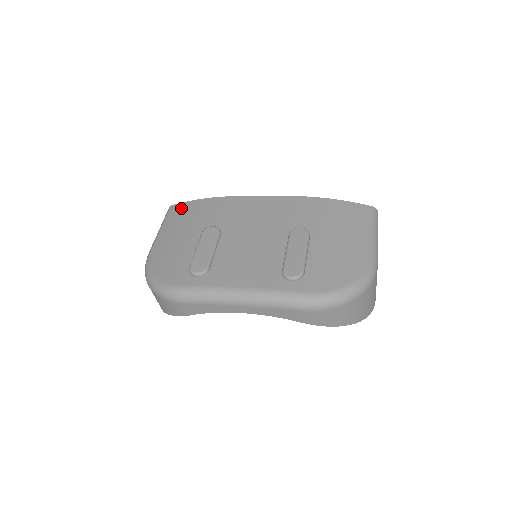
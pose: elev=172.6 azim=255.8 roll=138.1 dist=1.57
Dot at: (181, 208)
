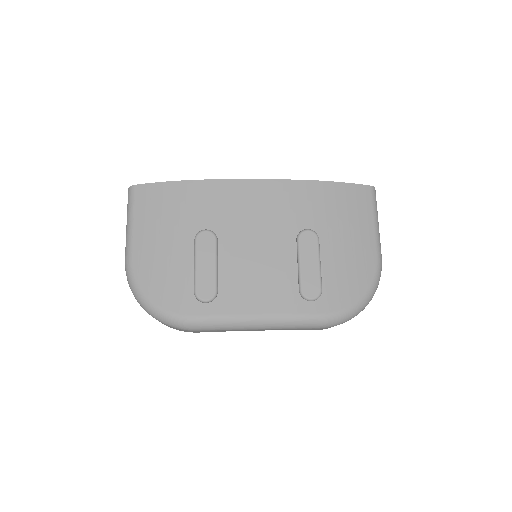
Dot at: (151, 193)
